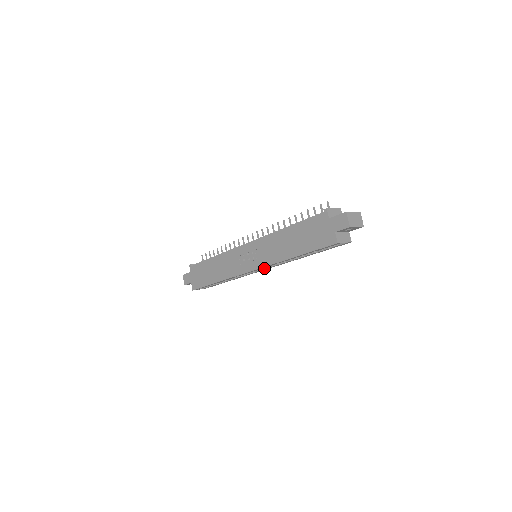
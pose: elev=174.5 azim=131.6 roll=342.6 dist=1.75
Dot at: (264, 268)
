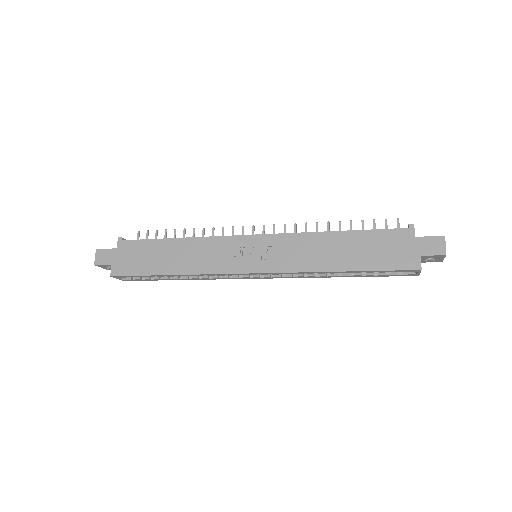
Dot at: (264, 275)
